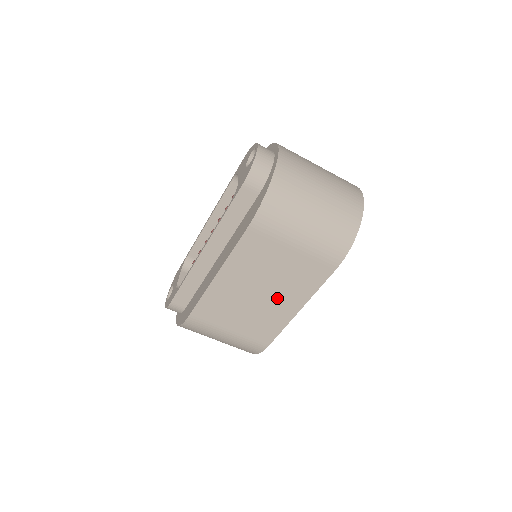
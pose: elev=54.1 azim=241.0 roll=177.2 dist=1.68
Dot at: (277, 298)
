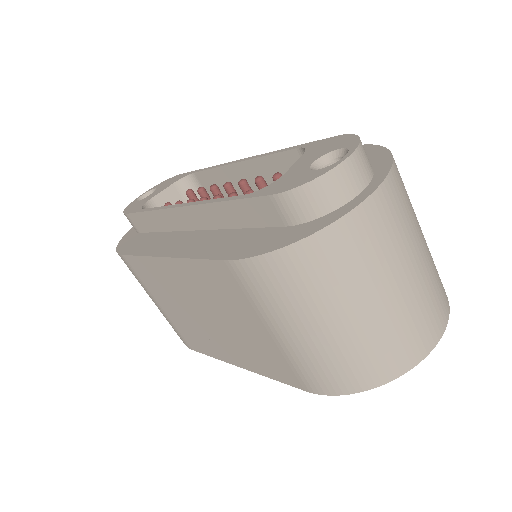
Dot at: (222, 337)
